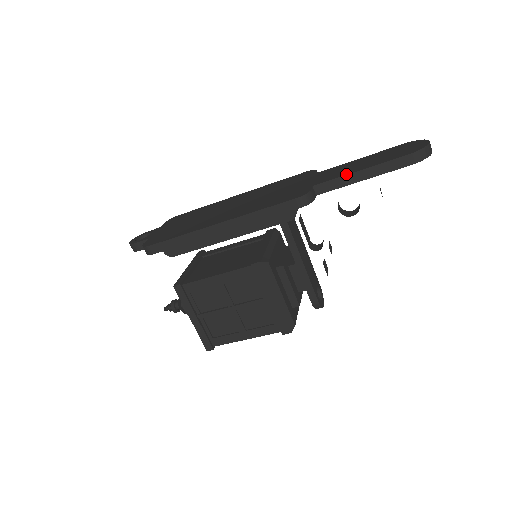
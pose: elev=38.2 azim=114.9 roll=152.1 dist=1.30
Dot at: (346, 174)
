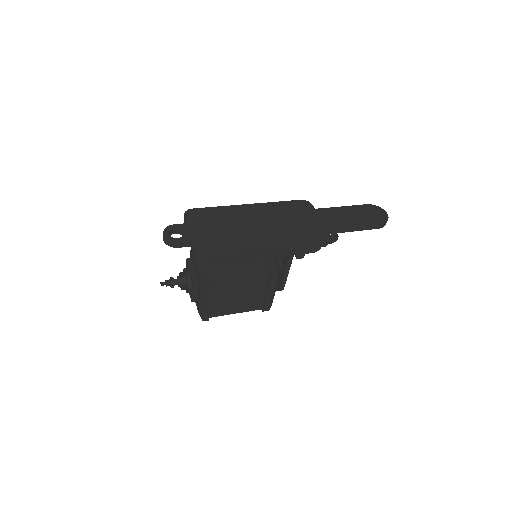
Dot at: (348, 226)
